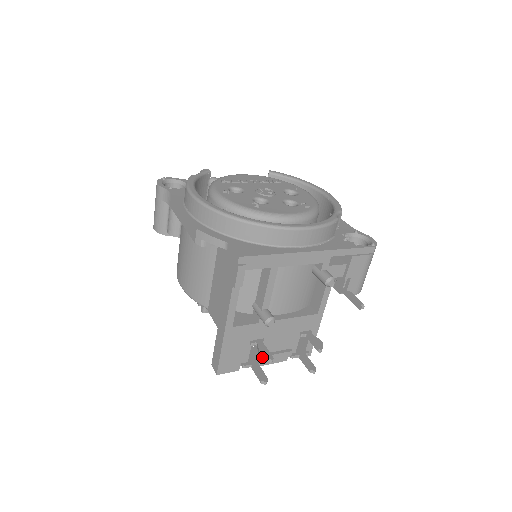
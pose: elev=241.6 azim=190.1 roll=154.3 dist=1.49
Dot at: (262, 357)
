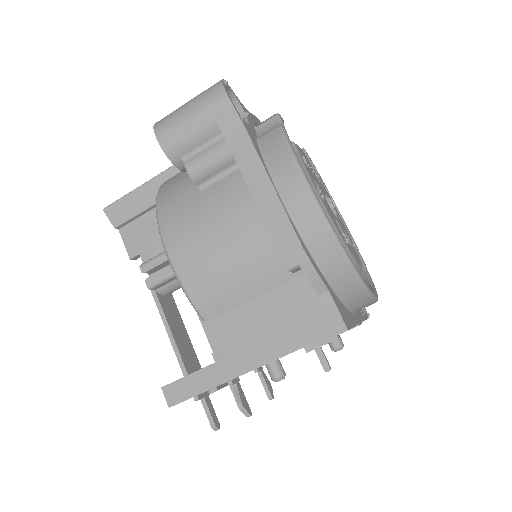
Dot at: (242, 409)
